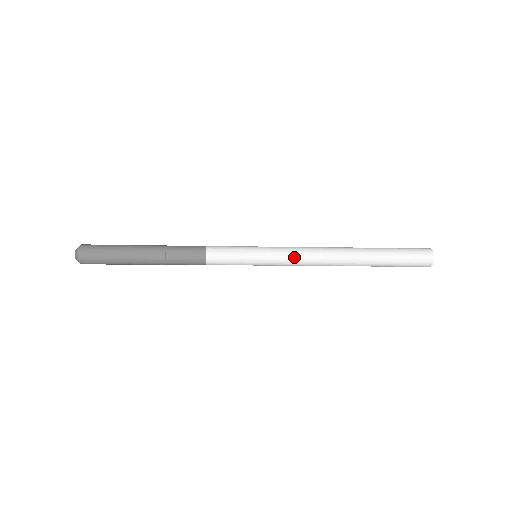
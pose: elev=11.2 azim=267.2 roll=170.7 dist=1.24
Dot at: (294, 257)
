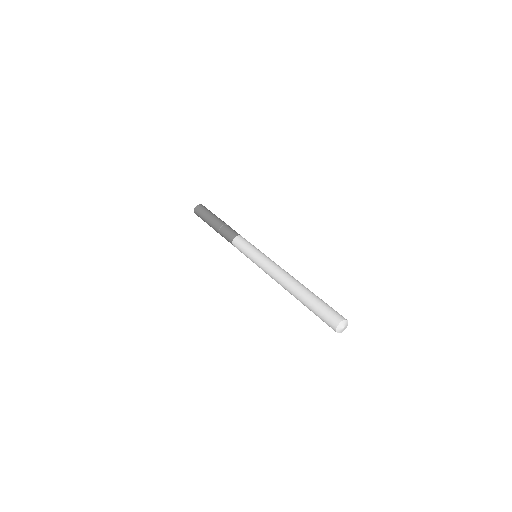
Dot at: (266, 273)
